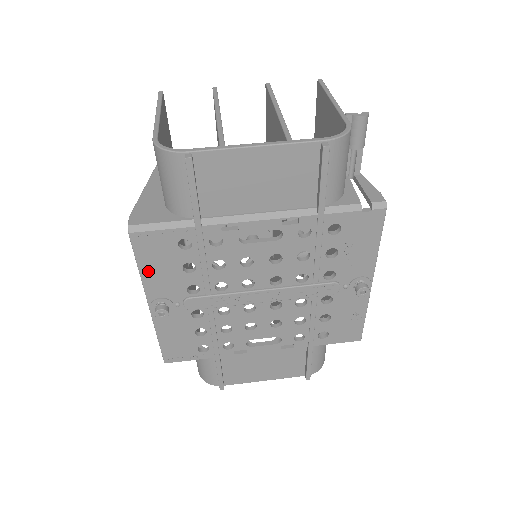
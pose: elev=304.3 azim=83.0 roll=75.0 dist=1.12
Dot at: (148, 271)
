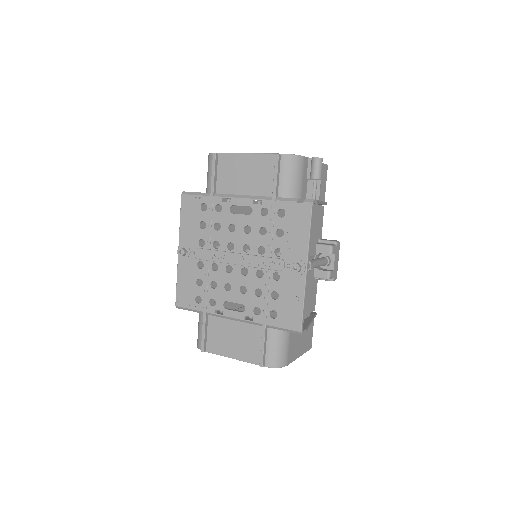
Dot at: (184, 222)
